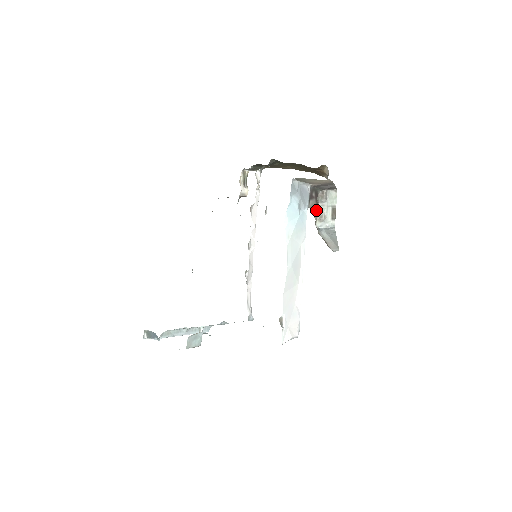
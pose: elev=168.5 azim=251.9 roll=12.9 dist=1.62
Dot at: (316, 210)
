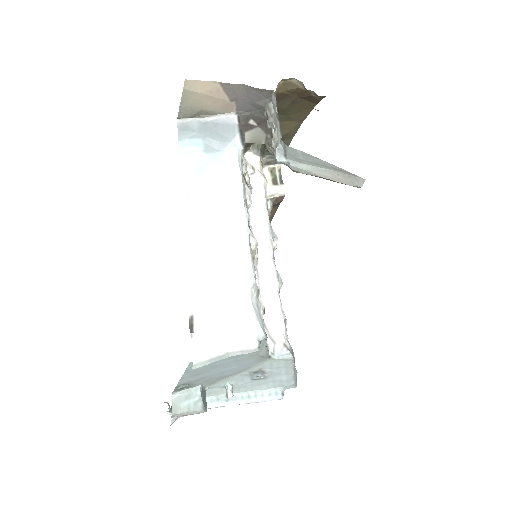
Dot at: (270, 141)
